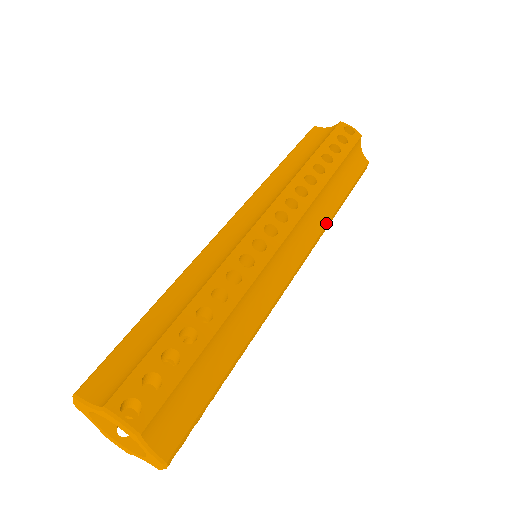
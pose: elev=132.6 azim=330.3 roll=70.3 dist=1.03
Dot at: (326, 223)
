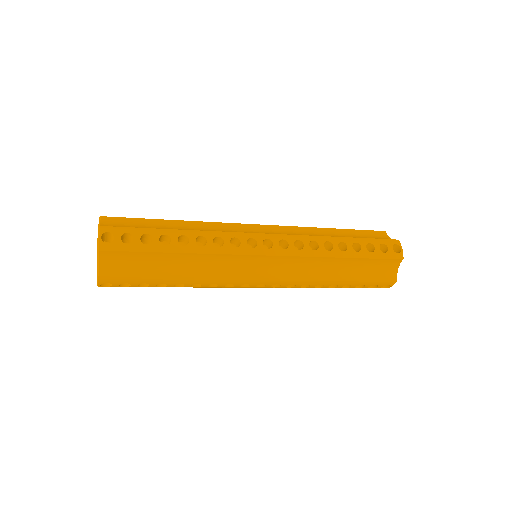
Dot at: (316, 280)
